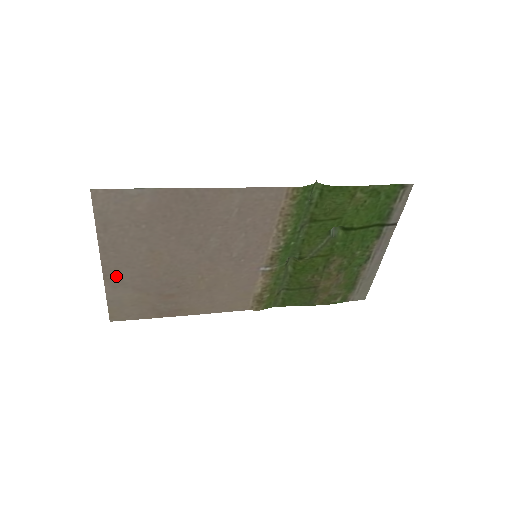
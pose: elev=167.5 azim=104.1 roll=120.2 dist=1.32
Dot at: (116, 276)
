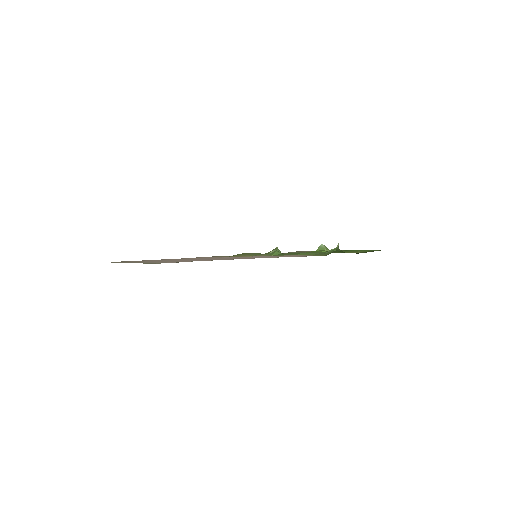
Dot at: (137, 262)
